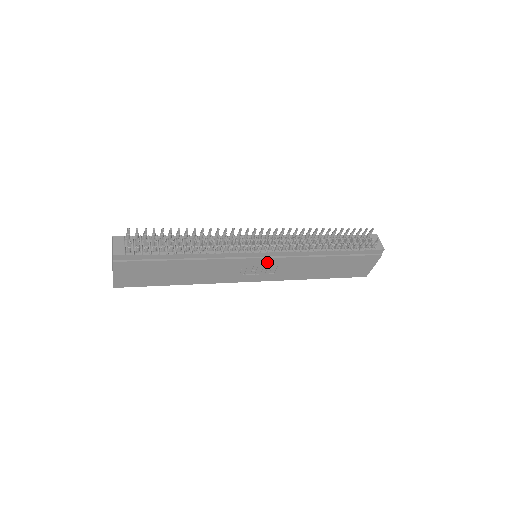
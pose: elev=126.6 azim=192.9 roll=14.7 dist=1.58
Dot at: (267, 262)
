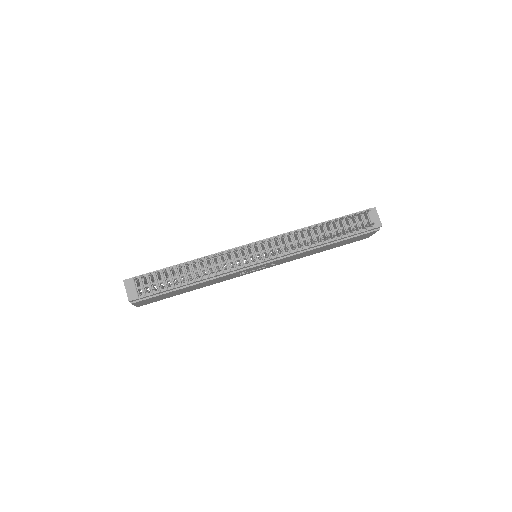
Dot at: (266, 264)
